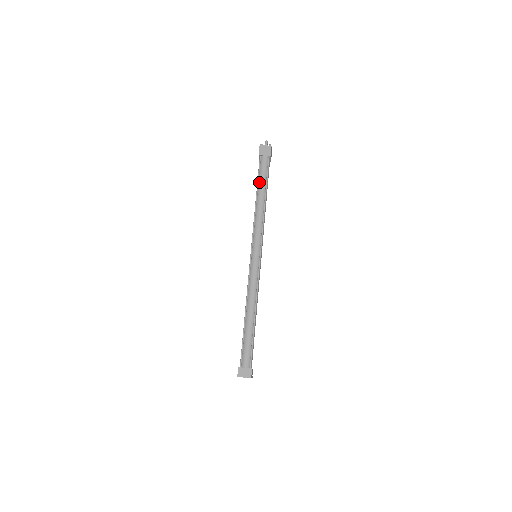
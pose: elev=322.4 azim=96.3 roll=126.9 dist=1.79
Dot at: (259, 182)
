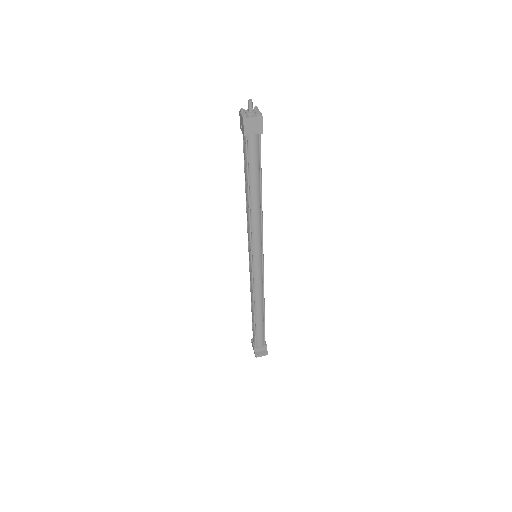
Dot at: (250, 175)
